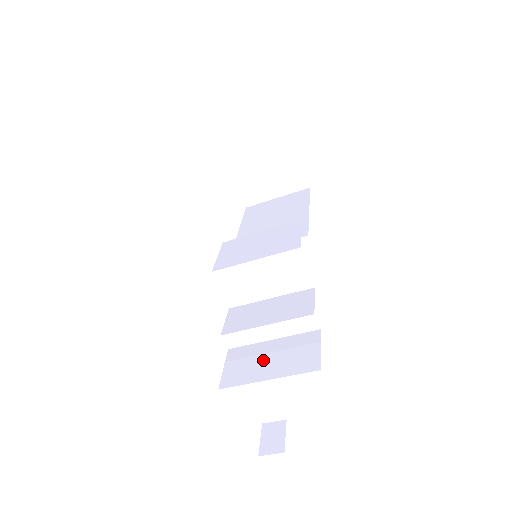
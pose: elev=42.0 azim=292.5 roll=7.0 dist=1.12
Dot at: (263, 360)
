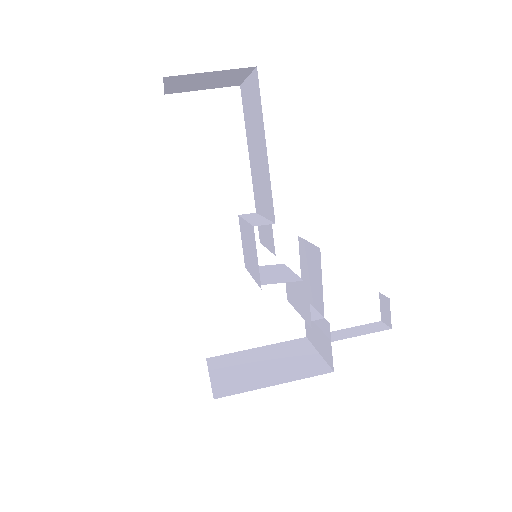
Dot at: (314, 329)
